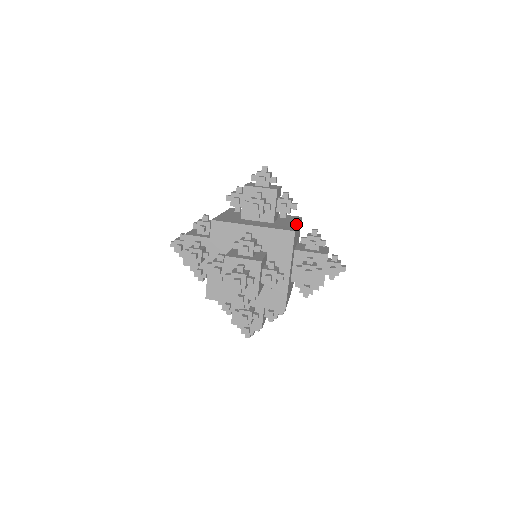
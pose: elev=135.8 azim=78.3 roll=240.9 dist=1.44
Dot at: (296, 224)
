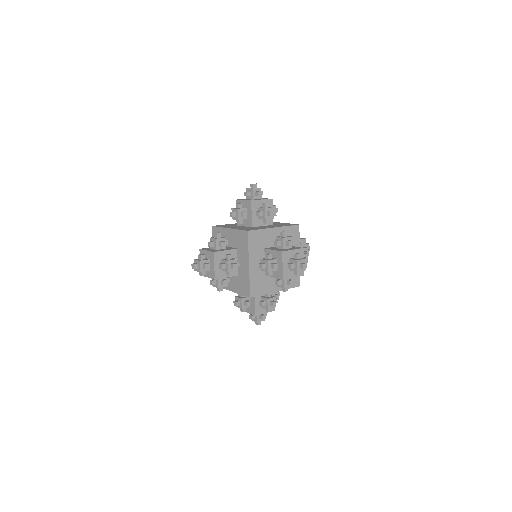
Dot at: occluded
